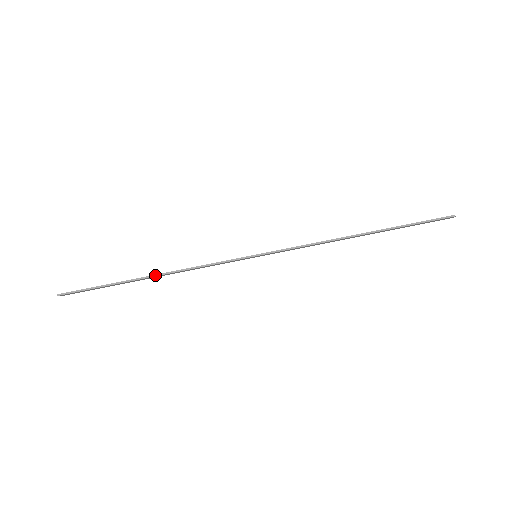
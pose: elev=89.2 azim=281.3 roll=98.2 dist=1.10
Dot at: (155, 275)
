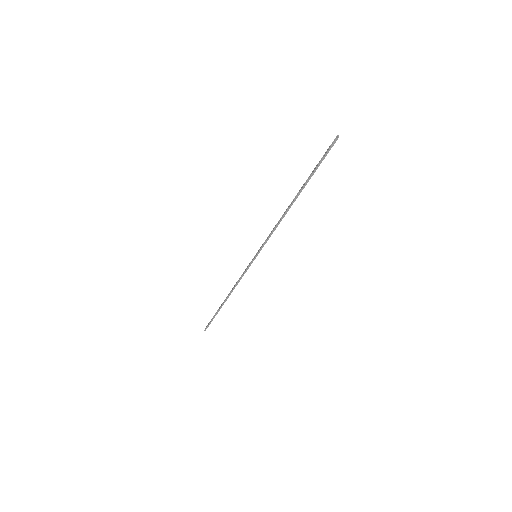
Dot at: occluded
